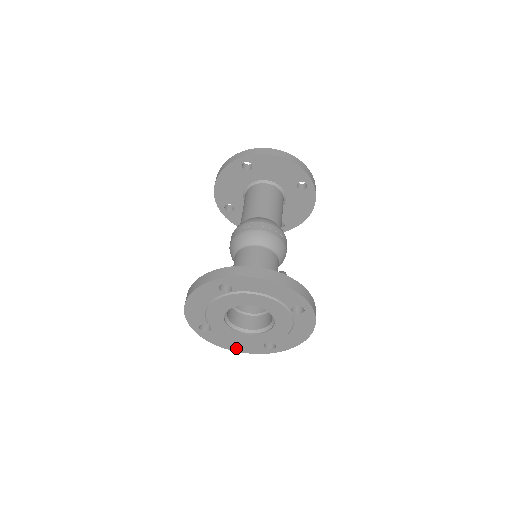
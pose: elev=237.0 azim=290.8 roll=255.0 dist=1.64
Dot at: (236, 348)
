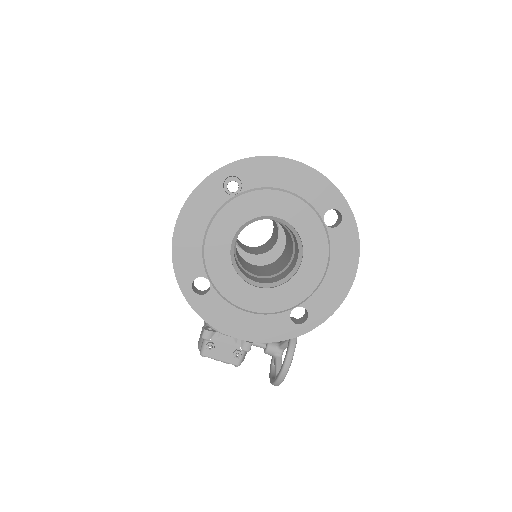
Dot at: (248, 332)
